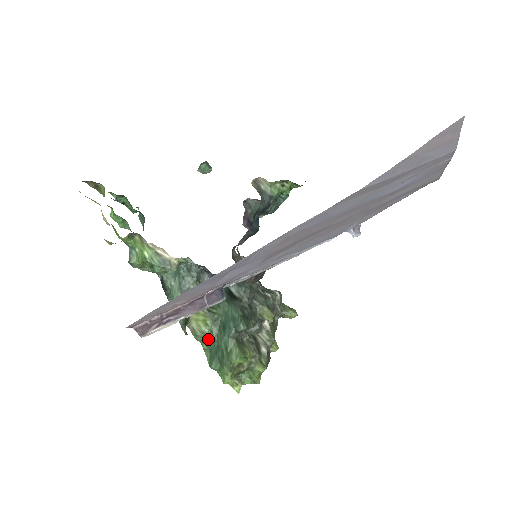
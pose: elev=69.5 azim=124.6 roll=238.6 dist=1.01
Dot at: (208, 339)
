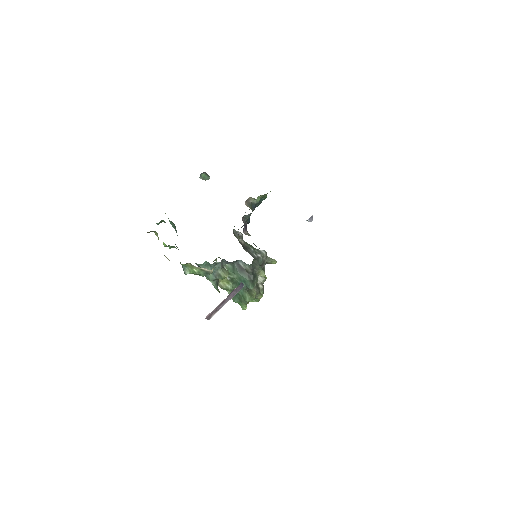
Dot at: (230, 289)
